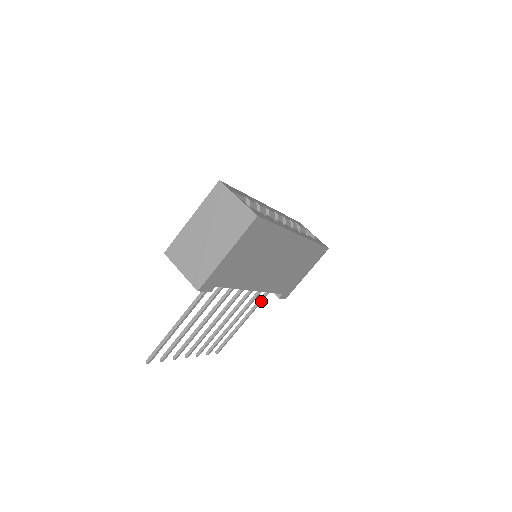
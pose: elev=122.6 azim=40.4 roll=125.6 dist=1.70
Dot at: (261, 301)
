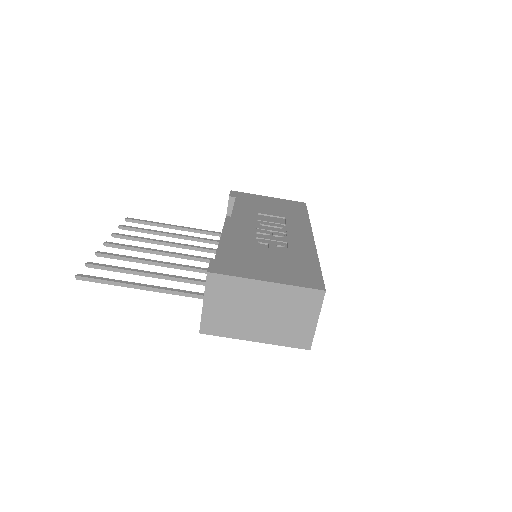
Dot at: (209, 234)
